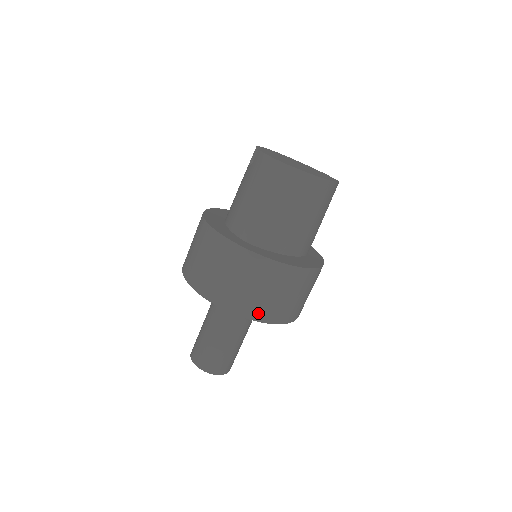
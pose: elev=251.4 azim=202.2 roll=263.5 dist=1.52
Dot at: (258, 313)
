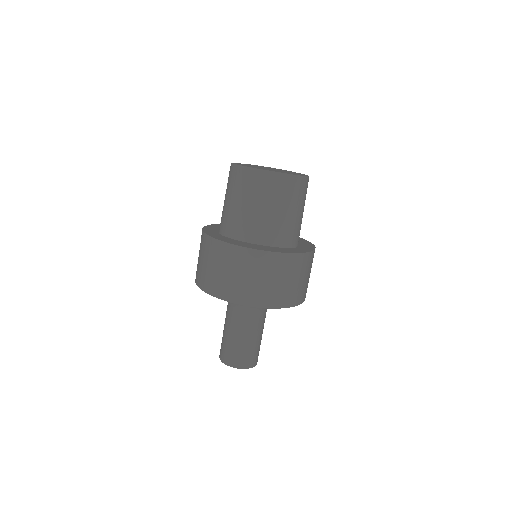
Dot at: (221, 292)
